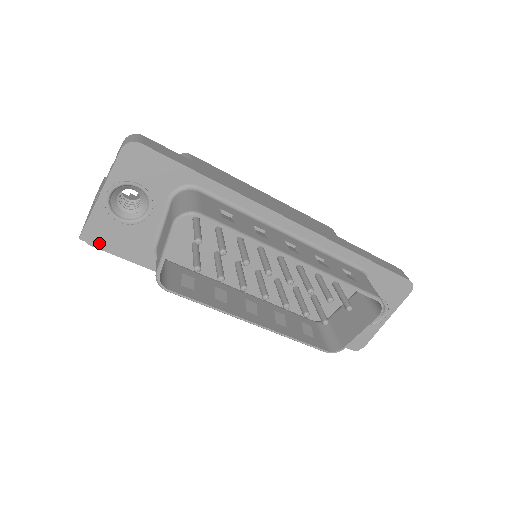
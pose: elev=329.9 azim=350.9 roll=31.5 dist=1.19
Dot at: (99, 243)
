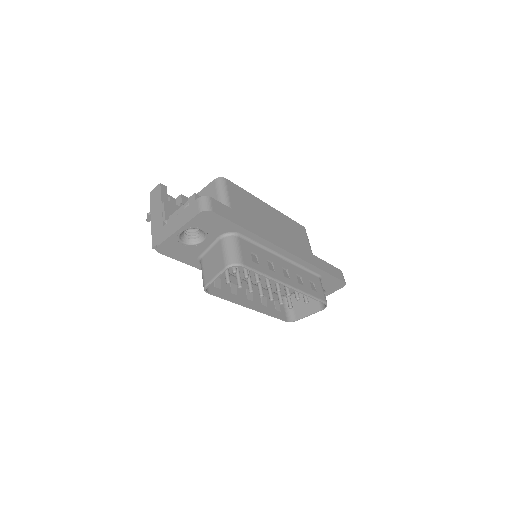
Dot at: (165, 252)
